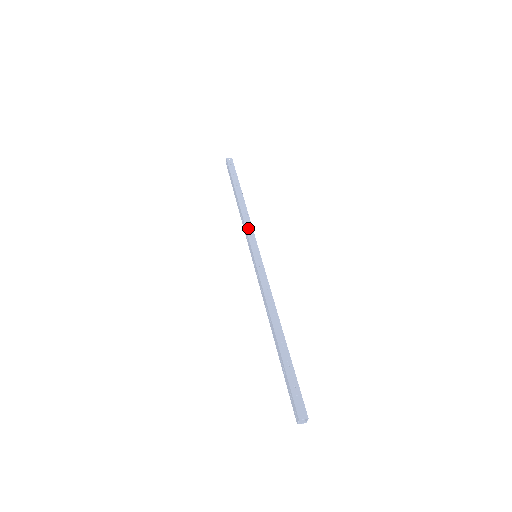
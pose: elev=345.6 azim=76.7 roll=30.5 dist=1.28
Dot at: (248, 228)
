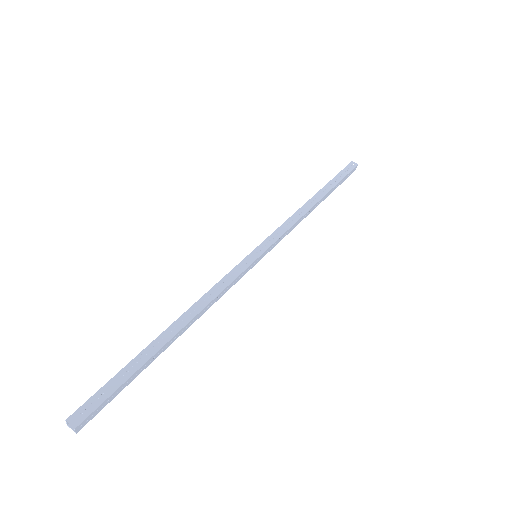
Dot at: (282, 227)
